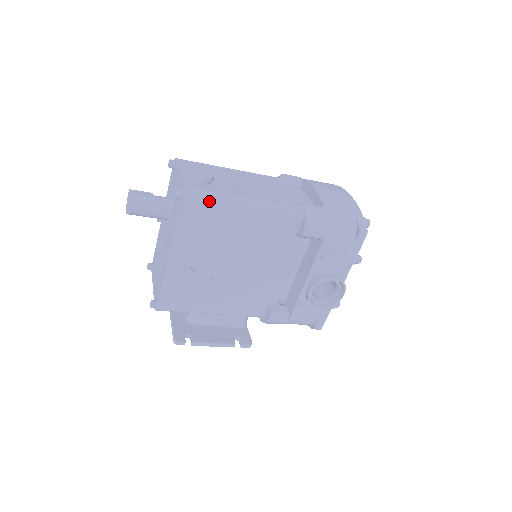
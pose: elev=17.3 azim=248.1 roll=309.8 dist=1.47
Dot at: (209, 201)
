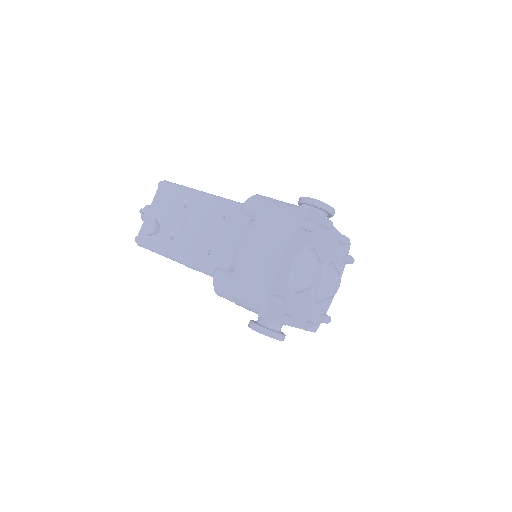
Dot at: (153, 251)
